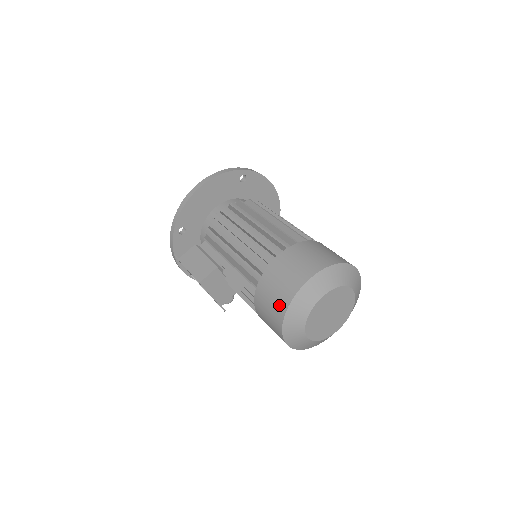
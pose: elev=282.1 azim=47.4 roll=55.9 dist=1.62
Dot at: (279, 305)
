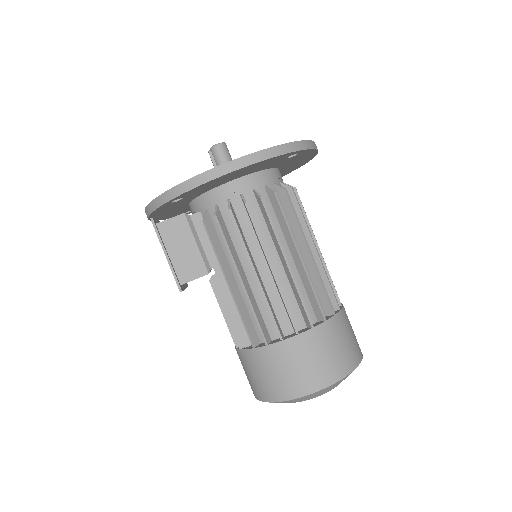
Dot at: (274, 390)
